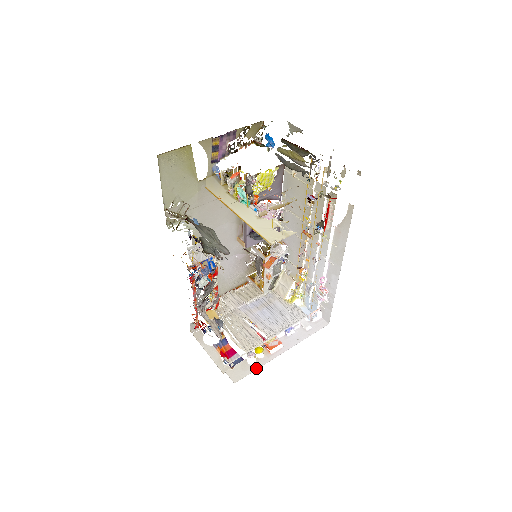
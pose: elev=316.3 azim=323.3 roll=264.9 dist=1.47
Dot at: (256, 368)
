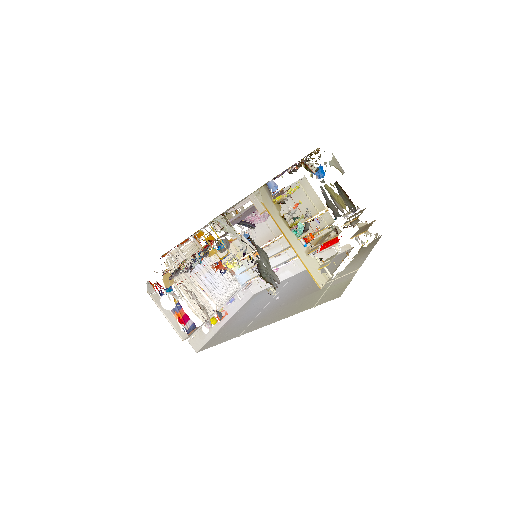
Dot at: (210, 337)
